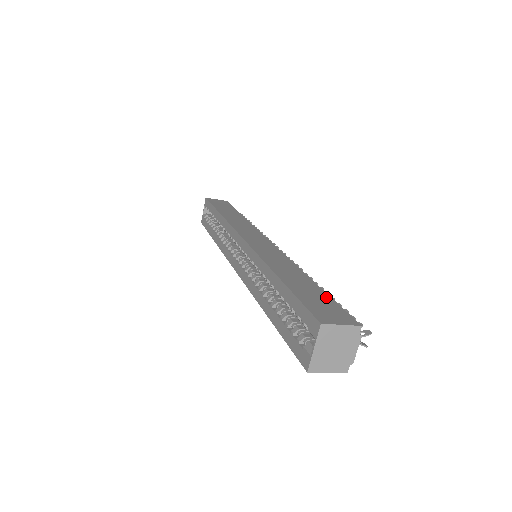
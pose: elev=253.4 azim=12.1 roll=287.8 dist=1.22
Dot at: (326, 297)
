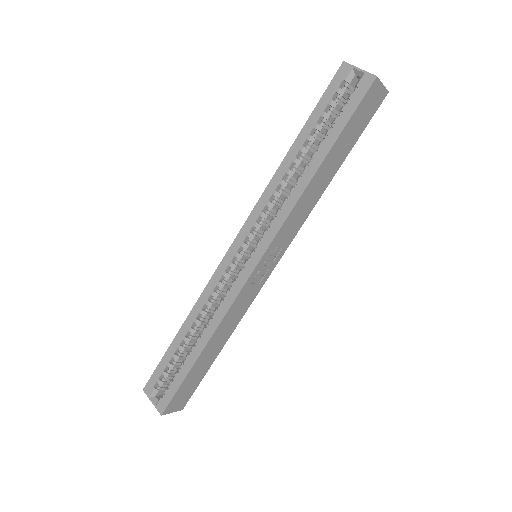
Dot at: occluded
